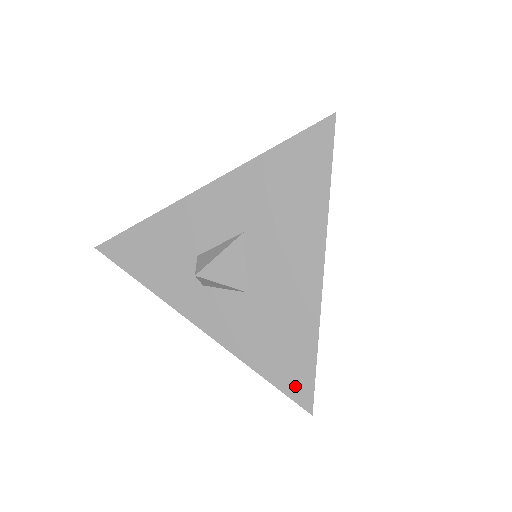
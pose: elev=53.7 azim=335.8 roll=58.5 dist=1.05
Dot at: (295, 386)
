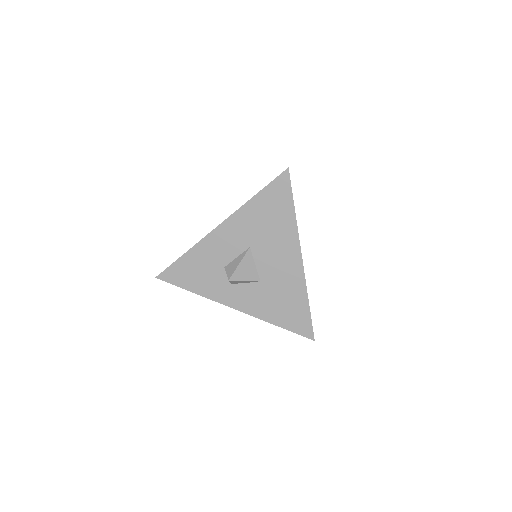
Dot at: (301, 327)
